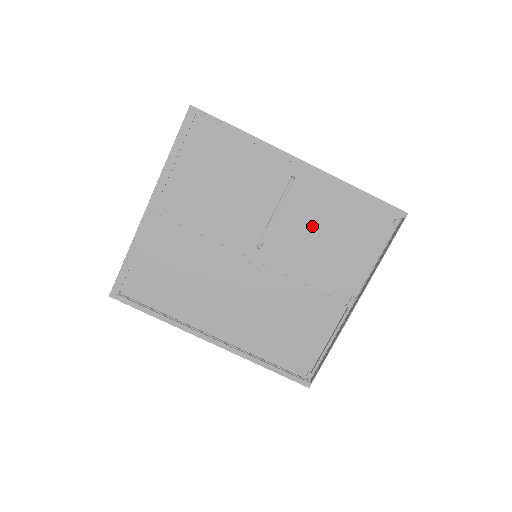
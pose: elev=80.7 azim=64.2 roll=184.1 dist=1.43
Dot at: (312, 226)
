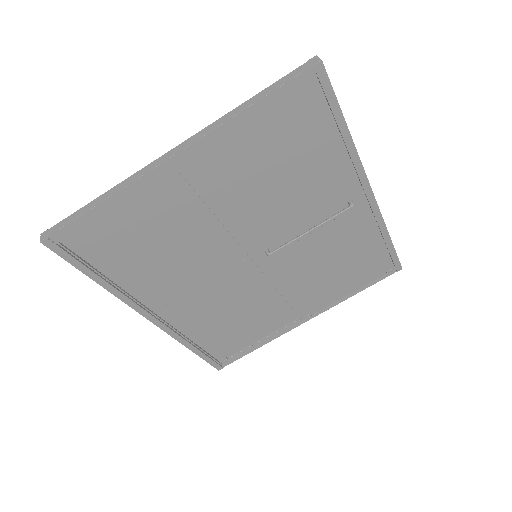
Dot at: (328, 250)
